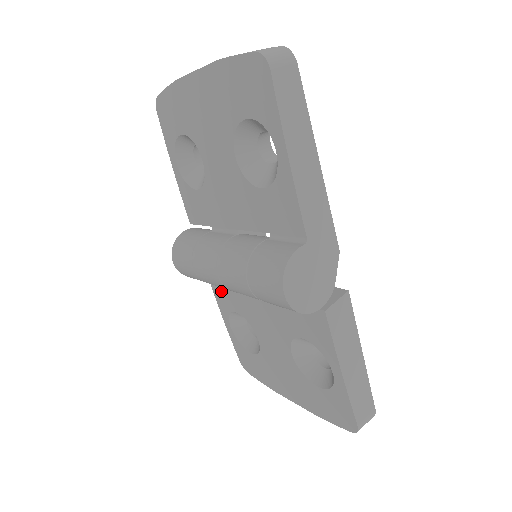
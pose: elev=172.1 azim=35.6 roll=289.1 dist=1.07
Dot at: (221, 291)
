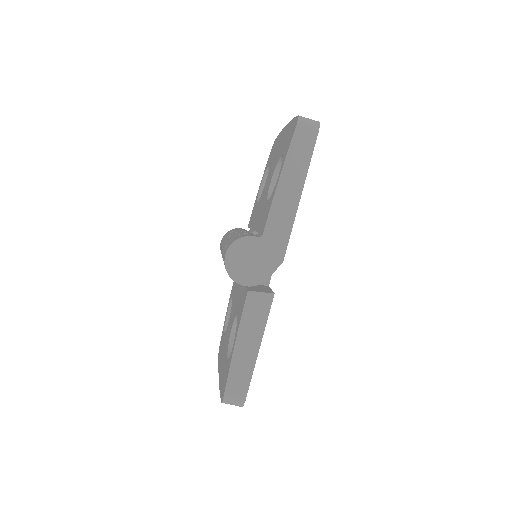
Dot at: occluded
